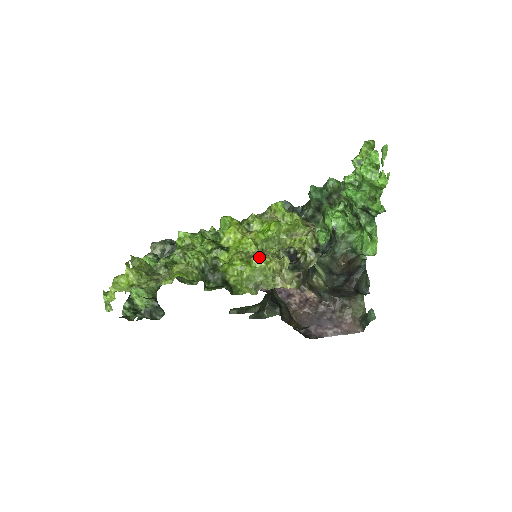
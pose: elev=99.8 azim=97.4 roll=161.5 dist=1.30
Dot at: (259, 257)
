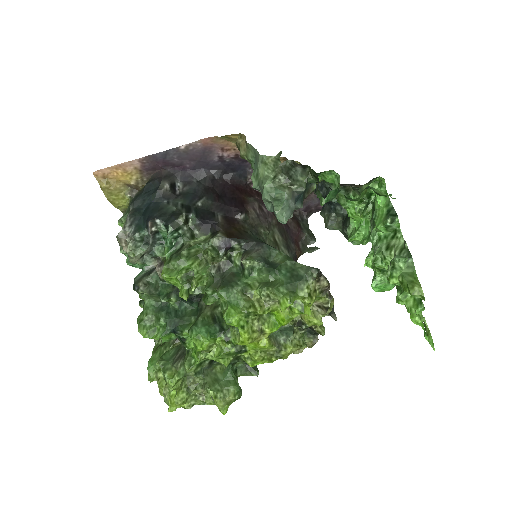
Dot at: (279, 357)
